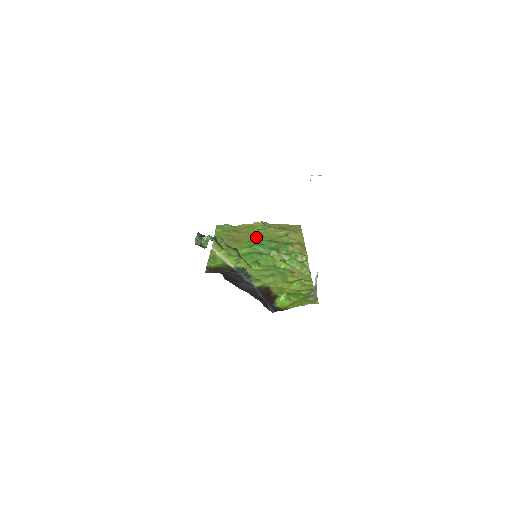
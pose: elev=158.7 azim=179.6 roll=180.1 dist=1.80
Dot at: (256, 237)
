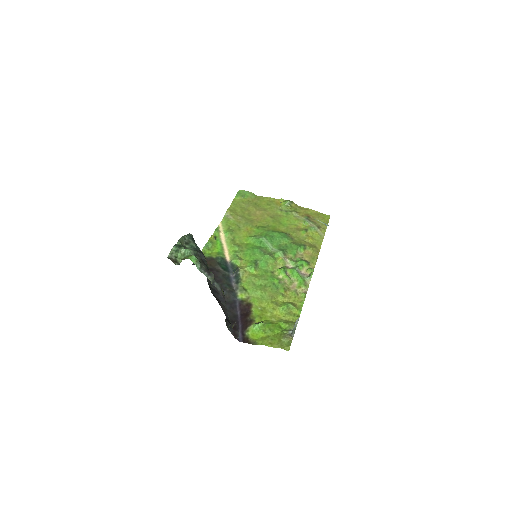
Dot at: (273, 222)
